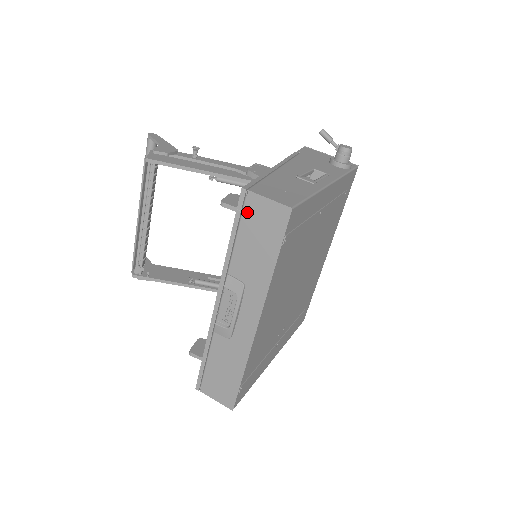
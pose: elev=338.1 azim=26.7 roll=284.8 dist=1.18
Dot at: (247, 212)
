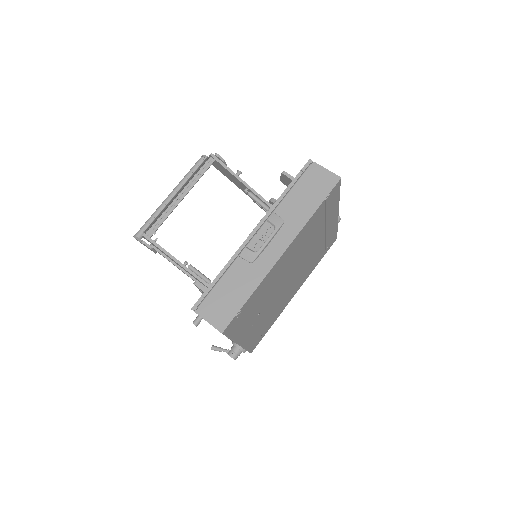
Dot at: (307, 174)
